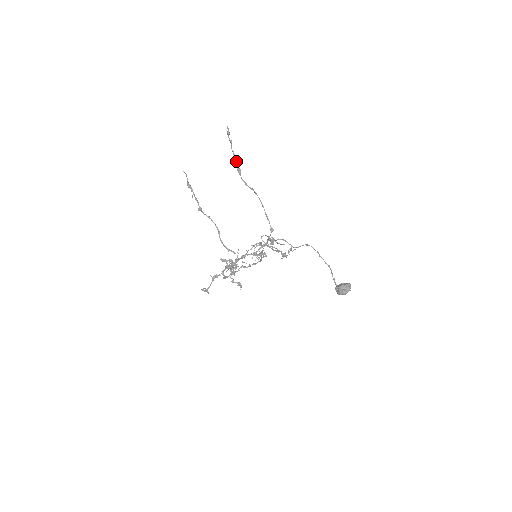
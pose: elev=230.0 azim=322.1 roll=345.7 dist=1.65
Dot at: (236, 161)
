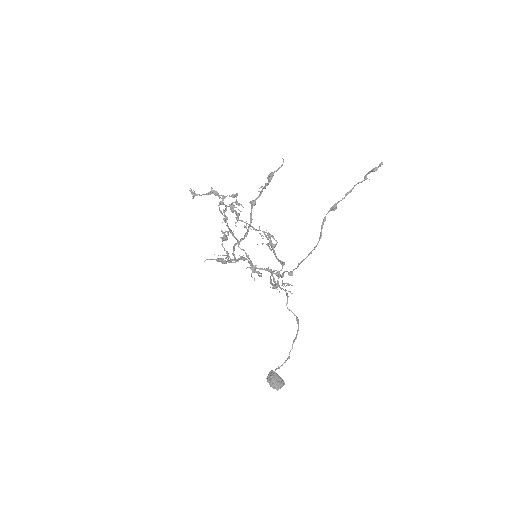
Dot at: (344, 198)
